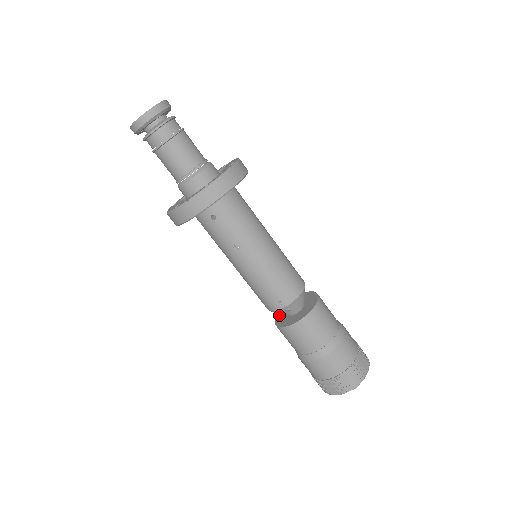
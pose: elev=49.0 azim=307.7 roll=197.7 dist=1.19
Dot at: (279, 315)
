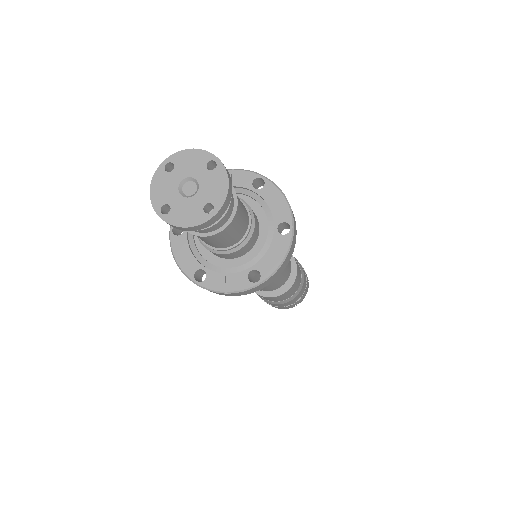
Dot at: occluded
